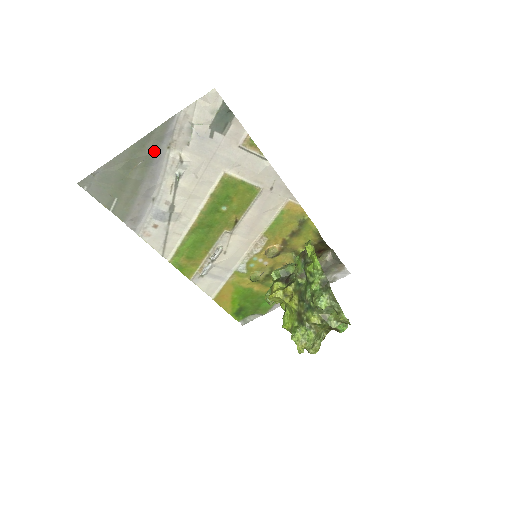
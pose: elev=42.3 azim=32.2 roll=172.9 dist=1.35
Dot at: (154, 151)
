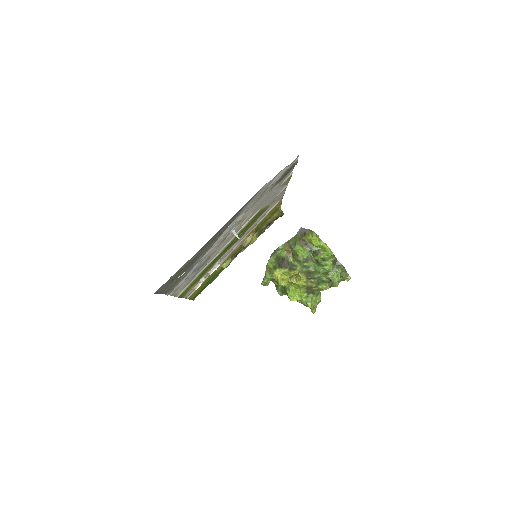
Dot at: (228, 225)
